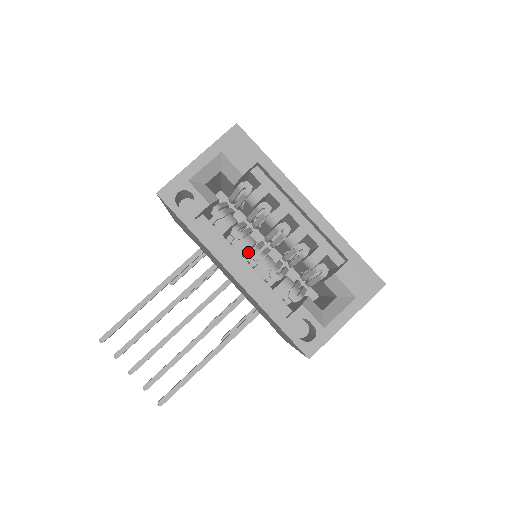
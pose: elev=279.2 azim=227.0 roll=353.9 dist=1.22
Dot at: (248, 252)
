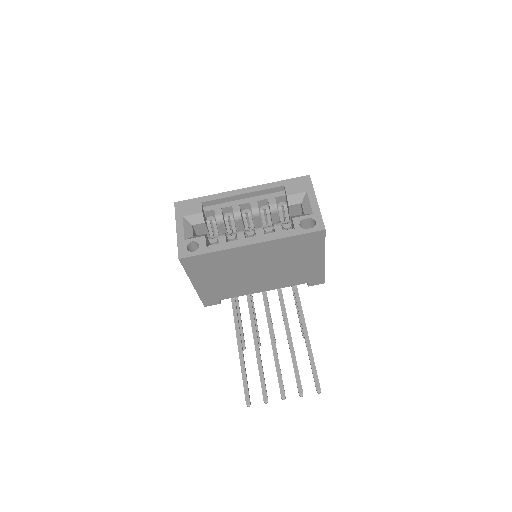
Dot at: occluded
